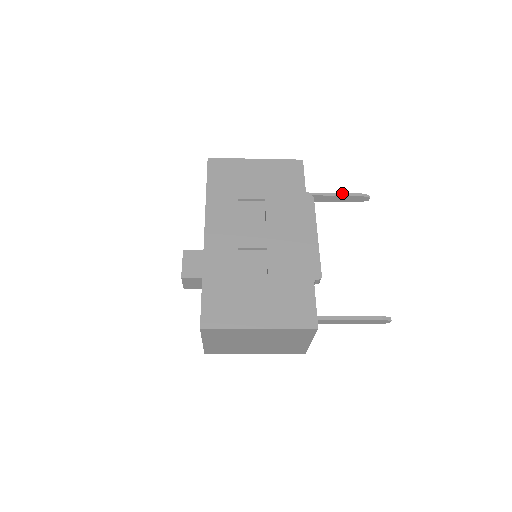
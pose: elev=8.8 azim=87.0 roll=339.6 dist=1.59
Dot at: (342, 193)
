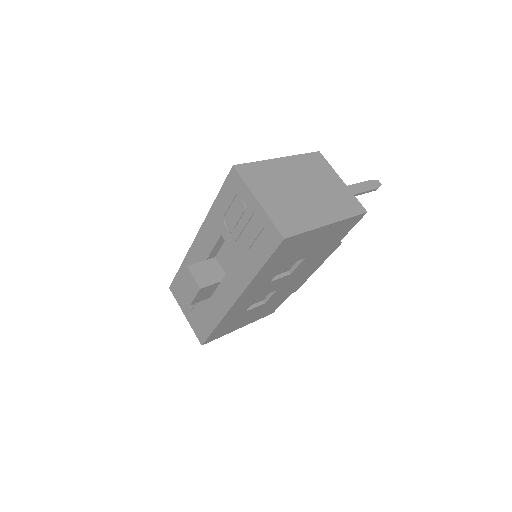
Dot at: (365, 192)
